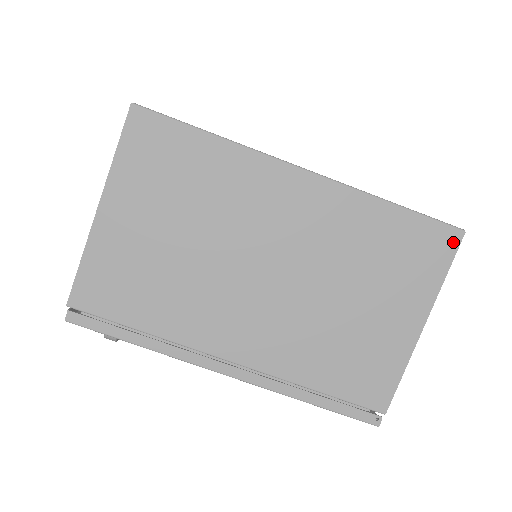
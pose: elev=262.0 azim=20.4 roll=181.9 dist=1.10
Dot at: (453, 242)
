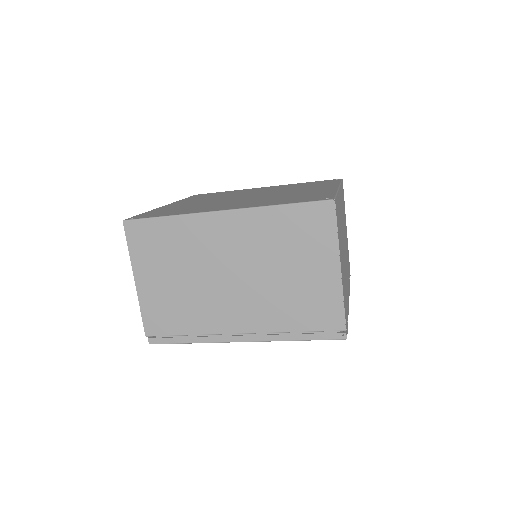
Dot at: (330, 210)
